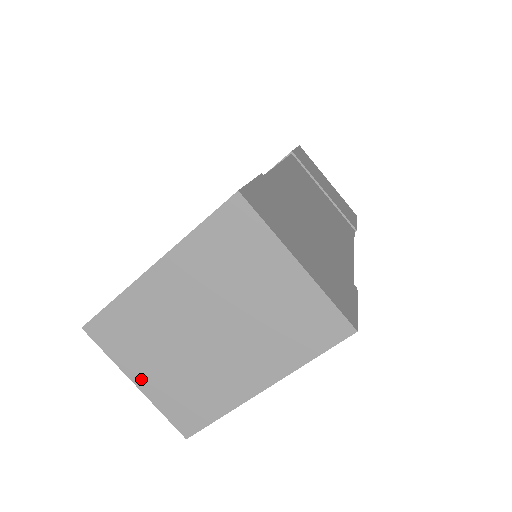
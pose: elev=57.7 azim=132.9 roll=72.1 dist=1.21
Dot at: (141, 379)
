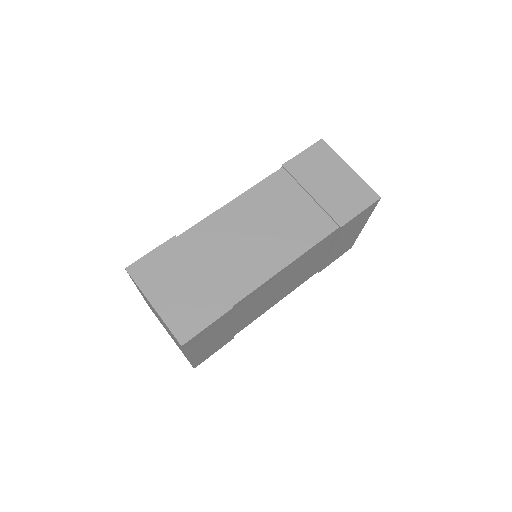
Dot at: occluded
